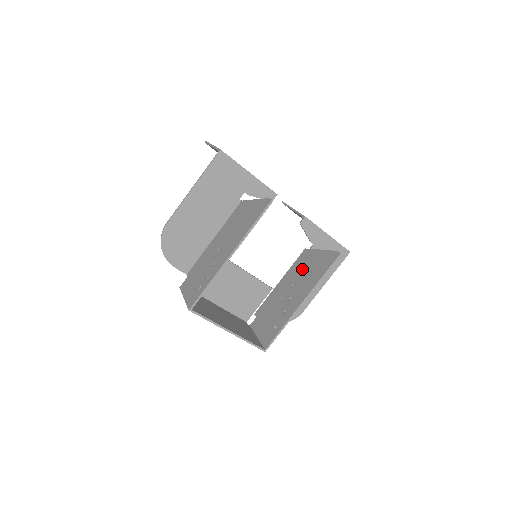
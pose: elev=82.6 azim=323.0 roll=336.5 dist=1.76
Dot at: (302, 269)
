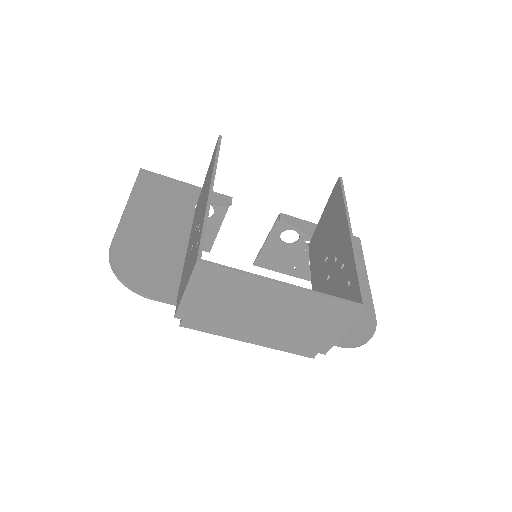
Dot at: (321, 243)
